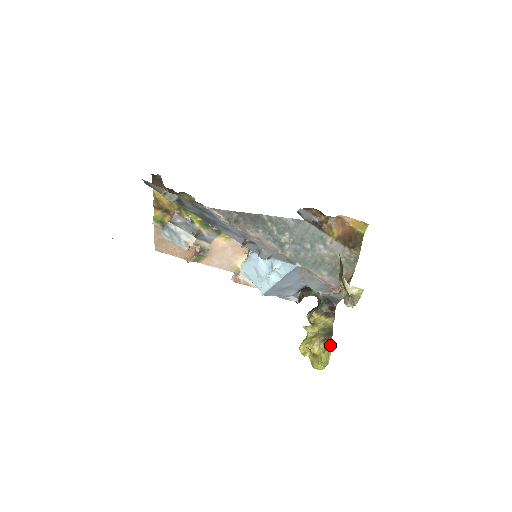
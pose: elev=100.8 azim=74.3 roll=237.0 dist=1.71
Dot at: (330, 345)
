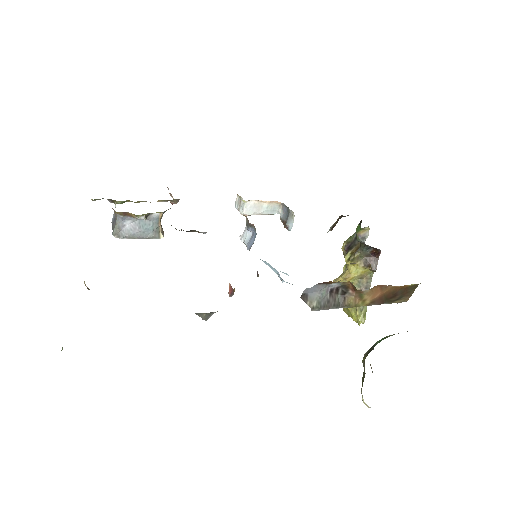
Dot at: occluded
